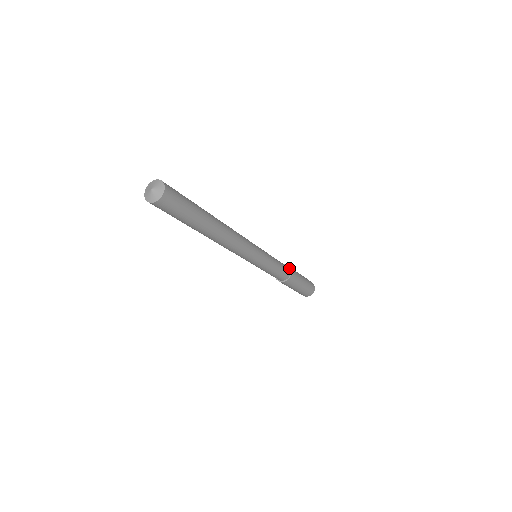
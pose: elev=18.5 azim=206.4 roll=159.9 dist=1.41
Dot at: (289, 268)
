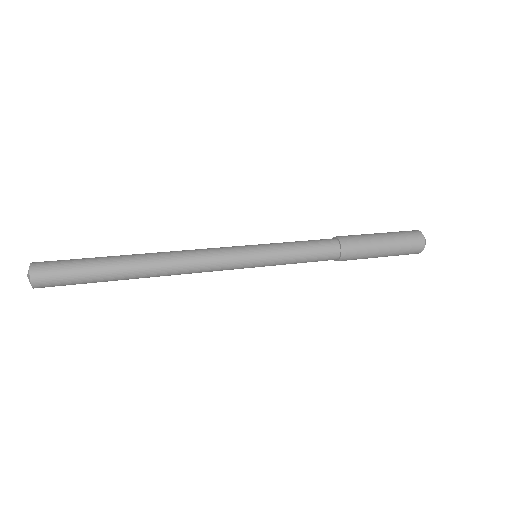
Dot at: (340, 254)
